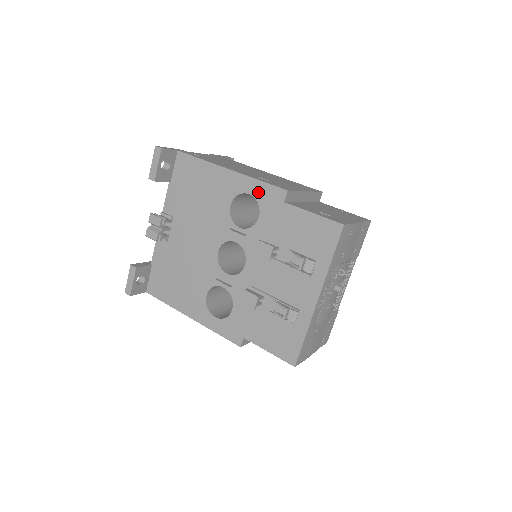
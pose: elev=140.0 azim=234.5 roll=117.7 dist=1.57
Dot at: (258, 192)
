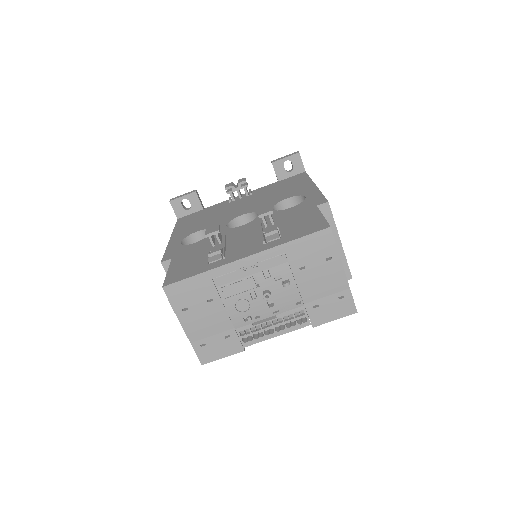
Dot at: (312, 197)
